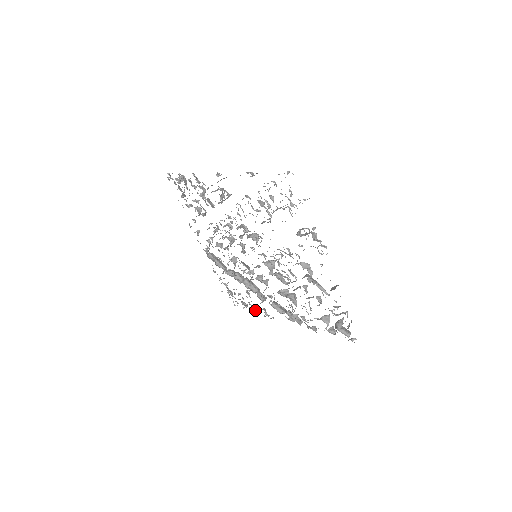
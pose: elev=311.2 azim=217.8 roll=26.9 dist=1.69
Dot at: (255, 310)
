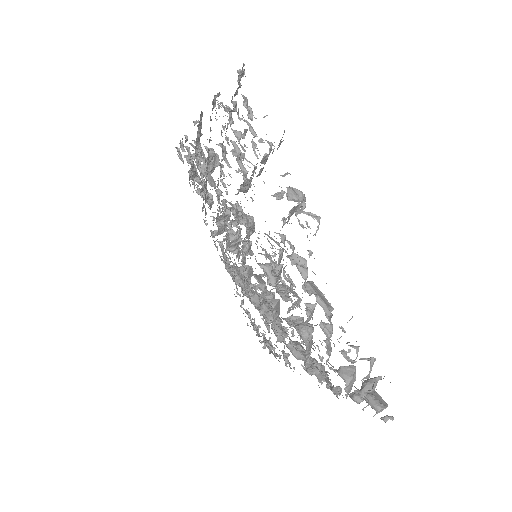
Dot at: (275, 353)
